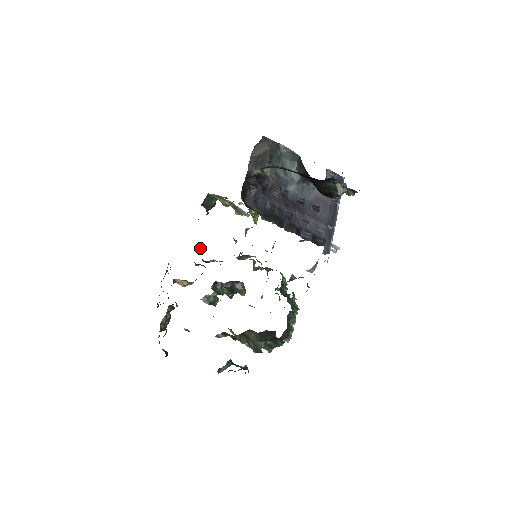
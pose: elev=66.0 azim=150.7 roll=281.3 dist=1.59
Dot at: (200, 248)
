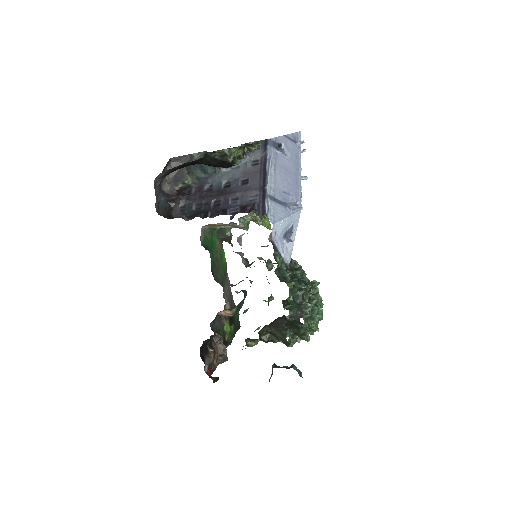
Dot at: occluded
